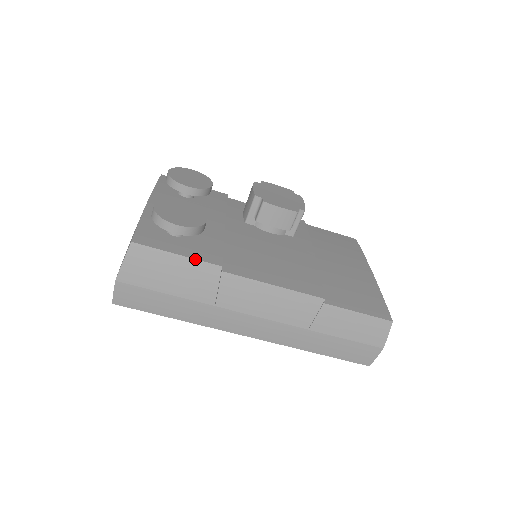
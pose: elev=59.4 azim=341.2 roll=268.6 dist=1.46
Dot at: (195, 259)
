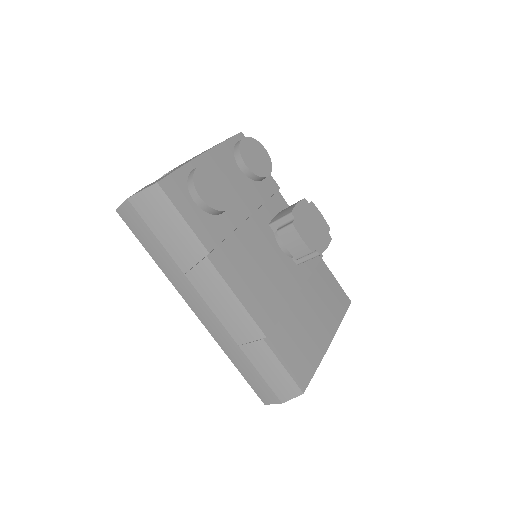
Dot at: (194, 232)
